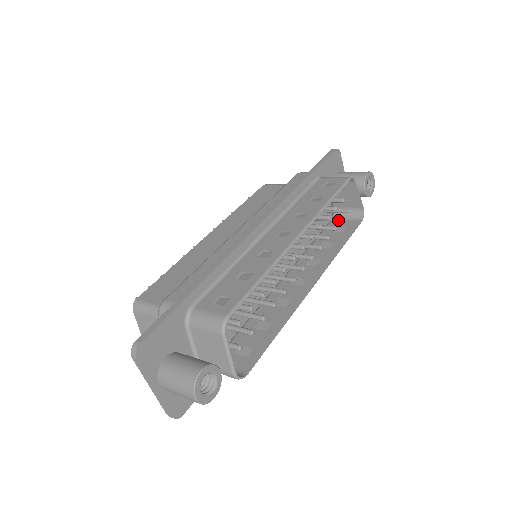
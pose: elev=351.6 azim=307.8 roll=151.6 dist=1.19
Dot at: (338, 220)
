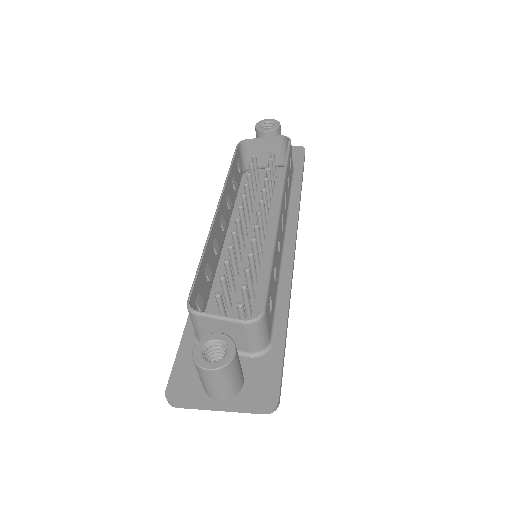
Dot at: (270, 165)
